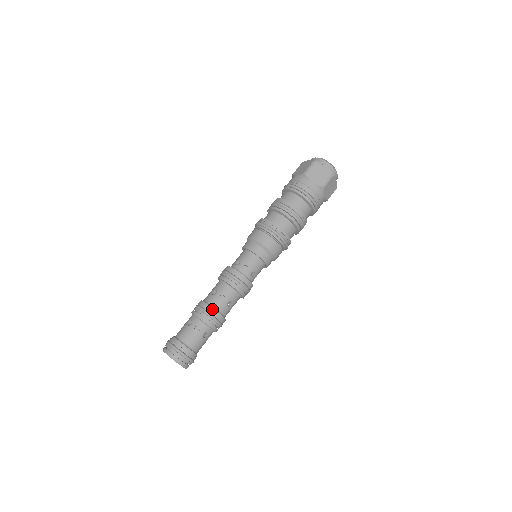
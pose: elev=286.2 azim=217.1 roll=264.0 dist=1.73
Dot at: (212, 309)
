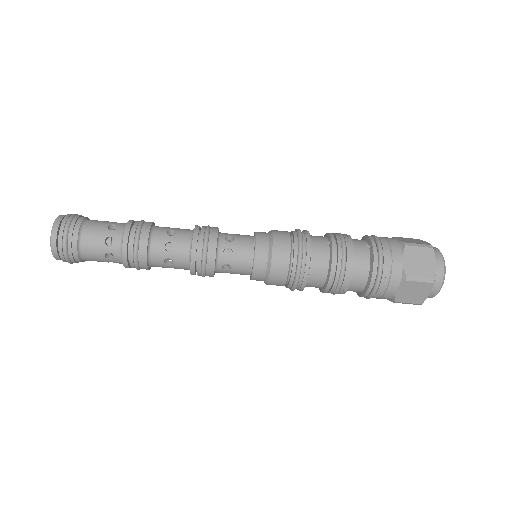
Dot at: (145, 262)
